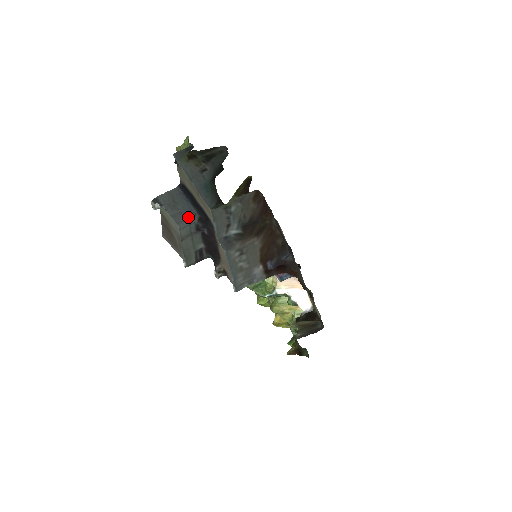
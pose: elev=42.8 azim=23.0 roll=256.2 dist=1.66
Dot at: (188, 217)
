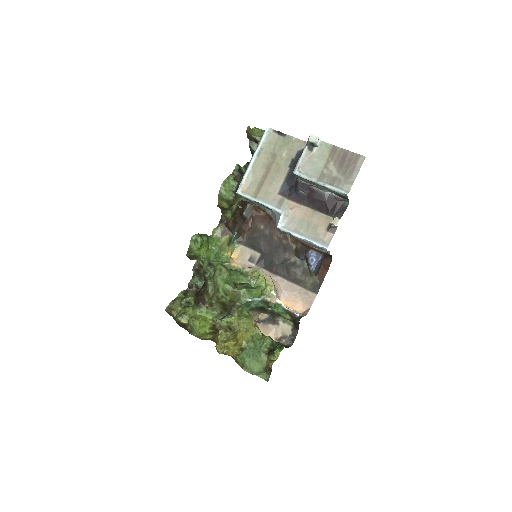
Dot at: occluded
